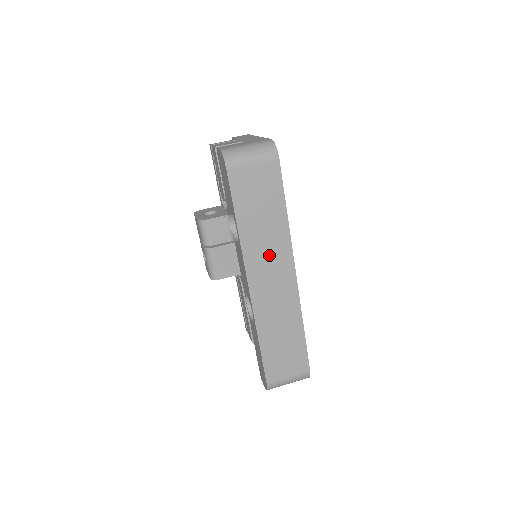
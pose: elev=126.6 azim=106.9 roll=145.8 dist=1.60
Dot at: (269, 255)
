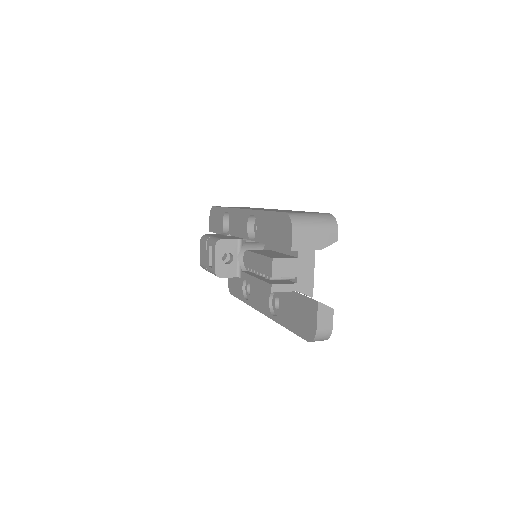
Dot at: occluded
